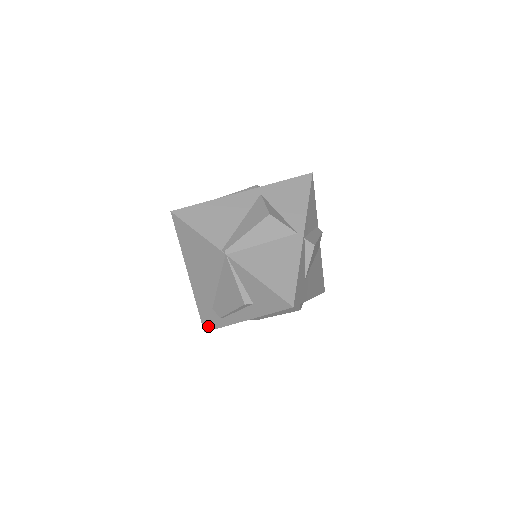
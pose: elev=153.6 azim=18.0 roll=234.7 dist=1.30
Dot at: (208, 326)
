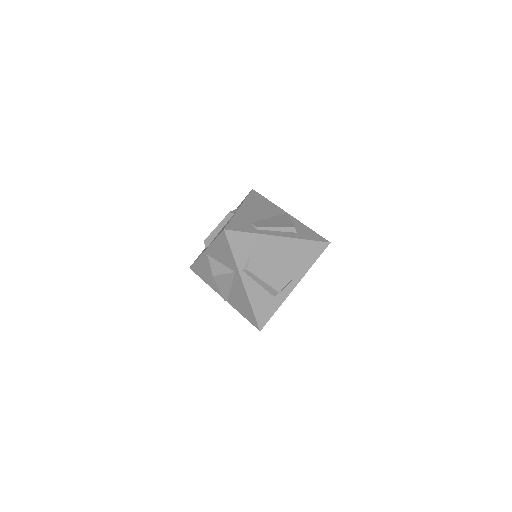
Dot at: (234, 228)
